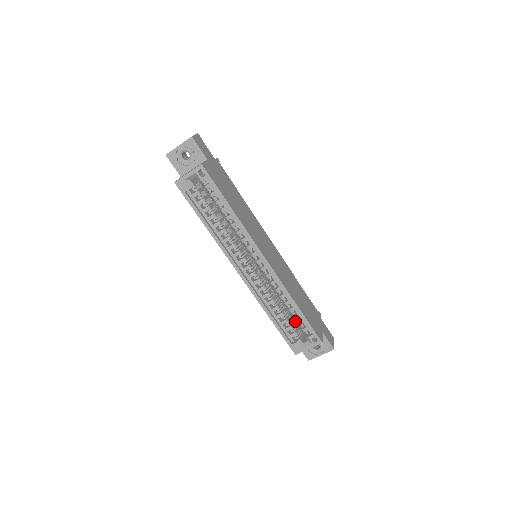
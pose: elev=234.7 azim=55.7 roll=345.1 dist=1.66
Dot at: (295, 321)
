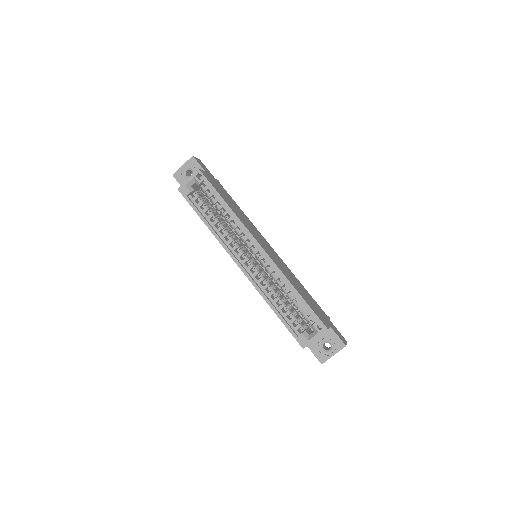
Dot at: occluded
